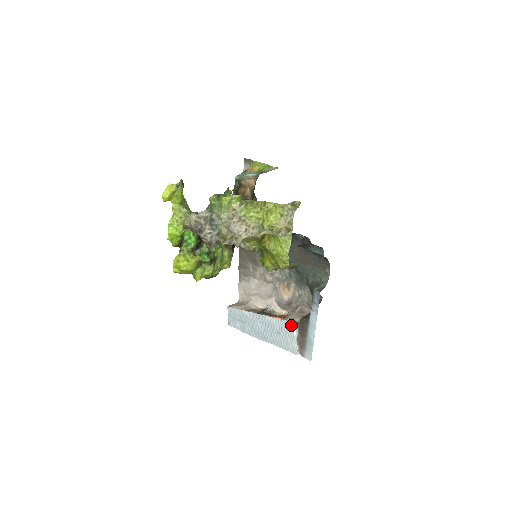
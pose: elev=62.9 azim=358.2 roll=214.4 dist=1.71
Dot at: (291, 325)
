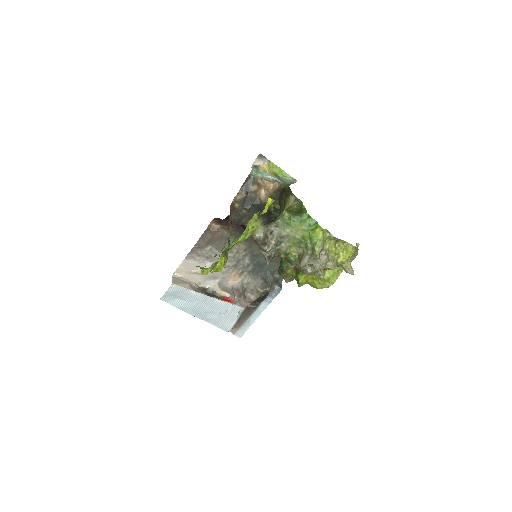
Dot at: (240, 310)
